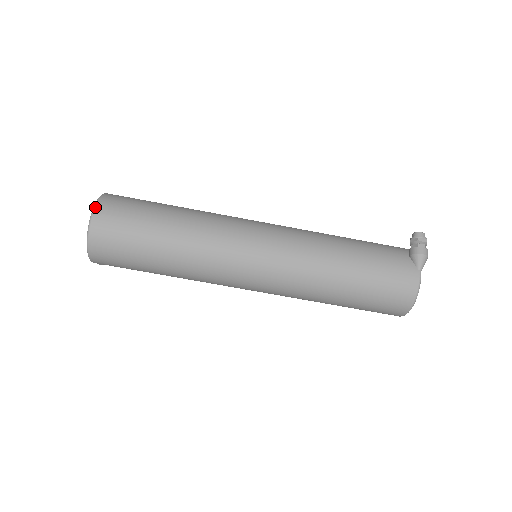
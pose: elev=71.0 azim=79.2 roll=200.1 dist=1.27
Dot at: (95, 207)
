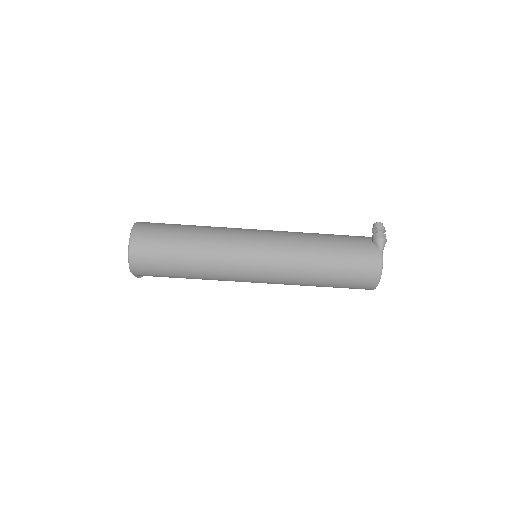
Dot at: (132, 232)
